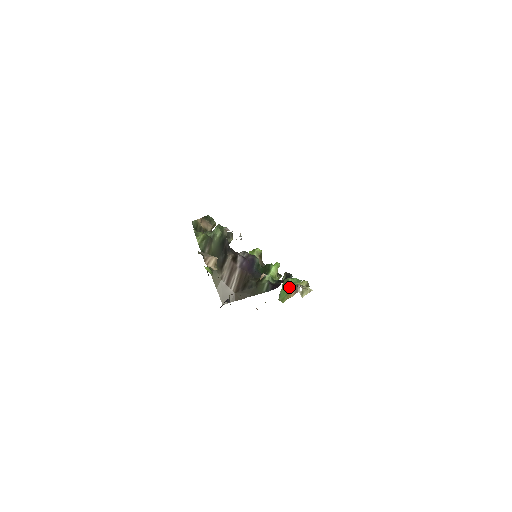
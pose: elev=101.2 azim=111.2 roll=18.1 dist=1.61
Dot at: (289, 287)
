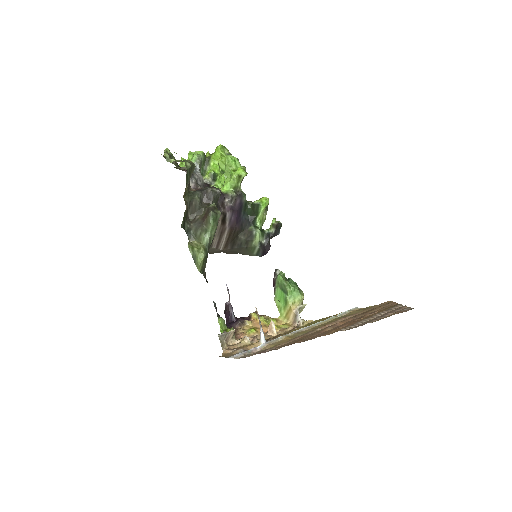
Dot at: (288, 305)
